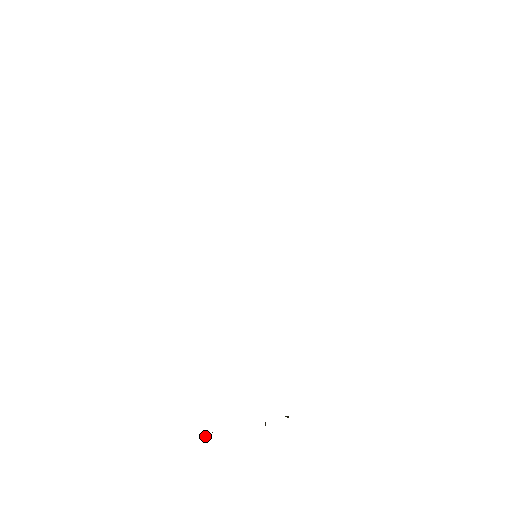
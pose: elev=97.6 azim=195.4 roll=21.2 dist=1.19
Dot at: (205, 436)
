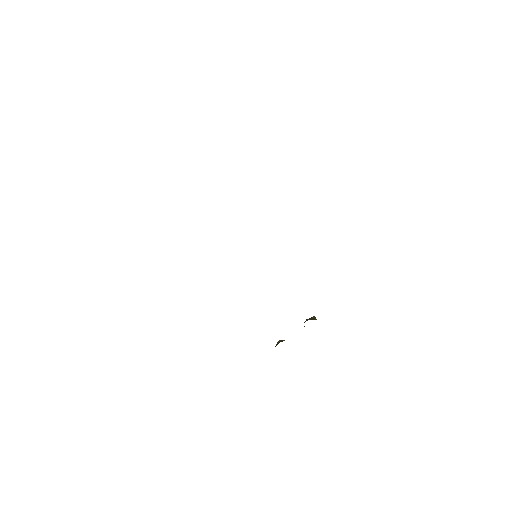
Dot at: occluded
